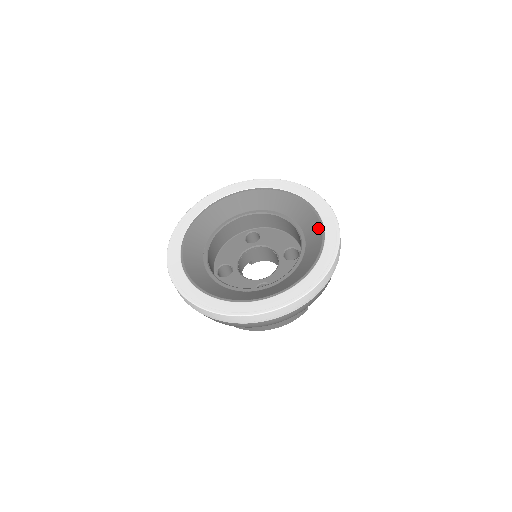
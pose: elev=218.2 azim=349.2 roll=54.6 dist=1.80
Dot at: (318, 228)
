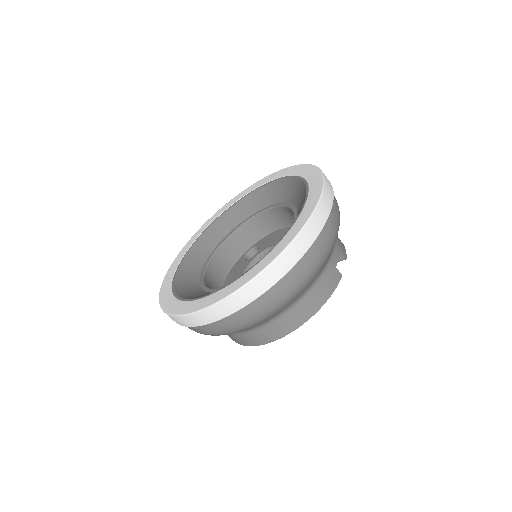
Dot at: (298, 184)
